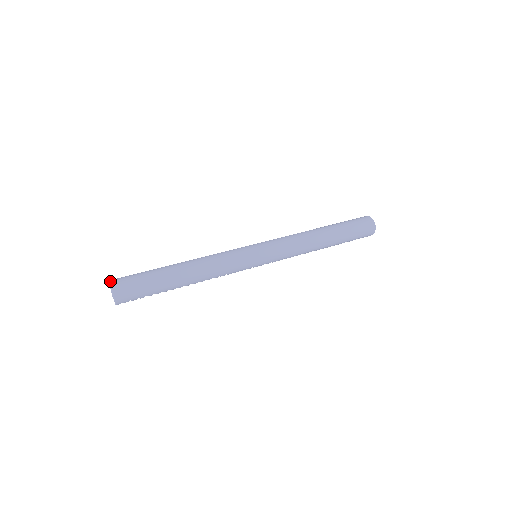
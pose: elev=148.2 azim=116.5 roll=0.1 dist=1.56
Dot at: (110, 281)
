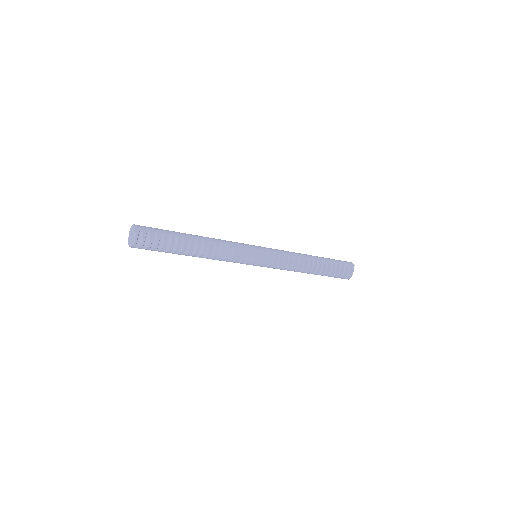
Dot at: (129, 234)
